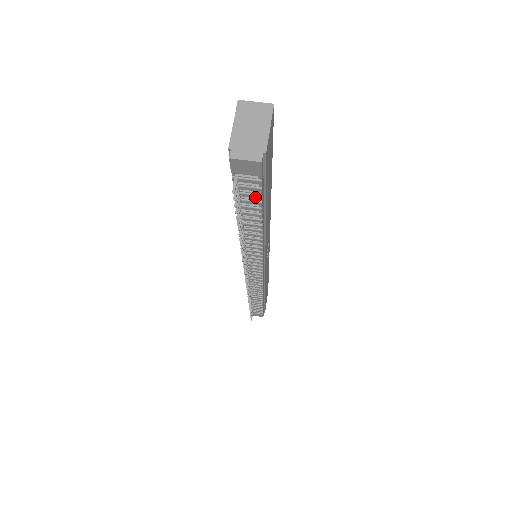
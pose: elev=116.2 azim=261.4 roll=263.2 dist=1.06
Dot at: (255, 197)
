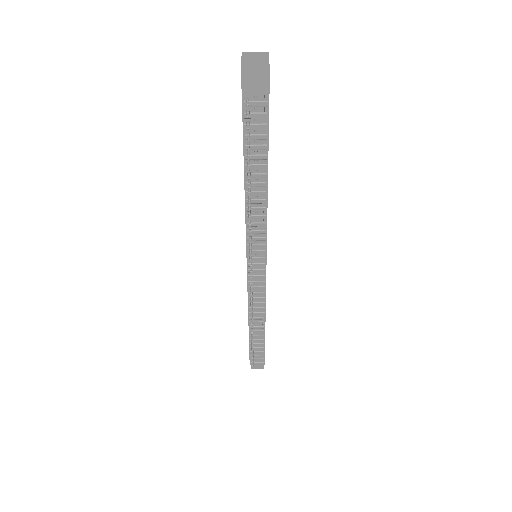
Dot at: (261, 127)
